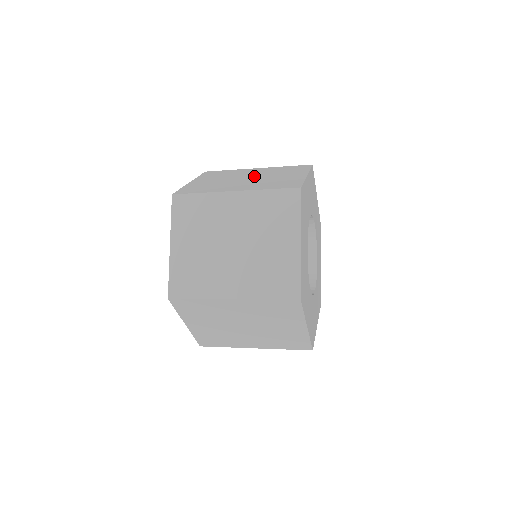
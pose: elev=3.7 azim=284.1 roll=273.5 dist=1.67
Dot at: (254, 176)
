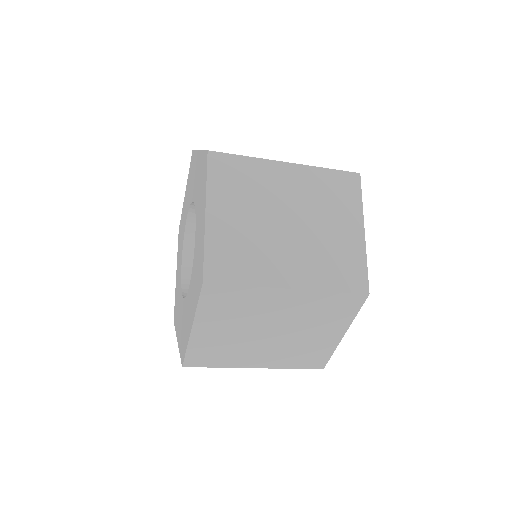
Dot at: occluded
